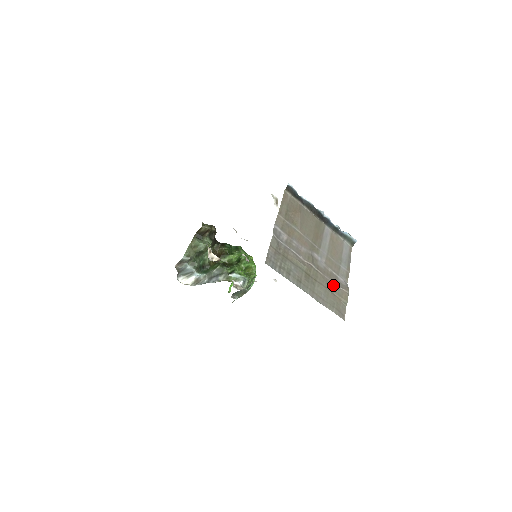
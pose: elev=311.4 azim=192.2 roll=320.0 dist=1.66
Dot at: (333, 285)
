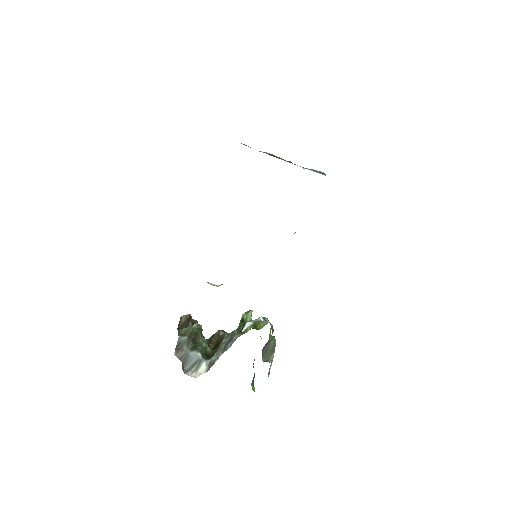
Dot at: occluded
